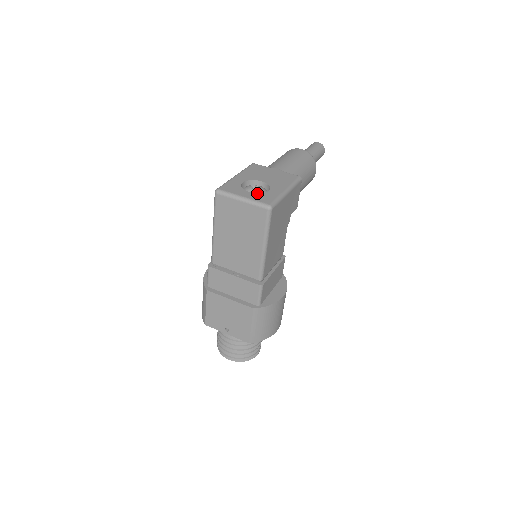
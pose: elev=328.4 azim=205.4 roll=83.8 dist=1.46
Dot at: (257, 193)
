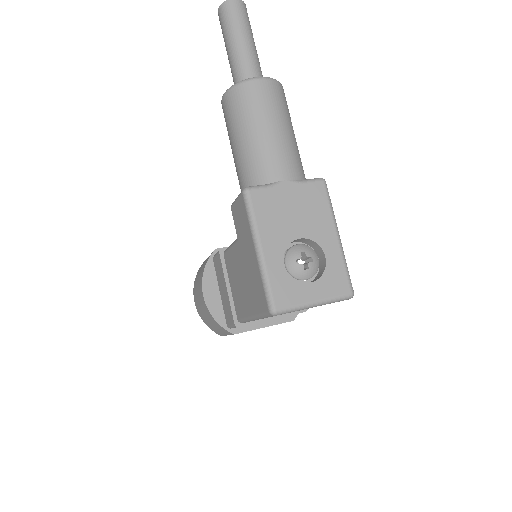
Dot at: (320, 278)
